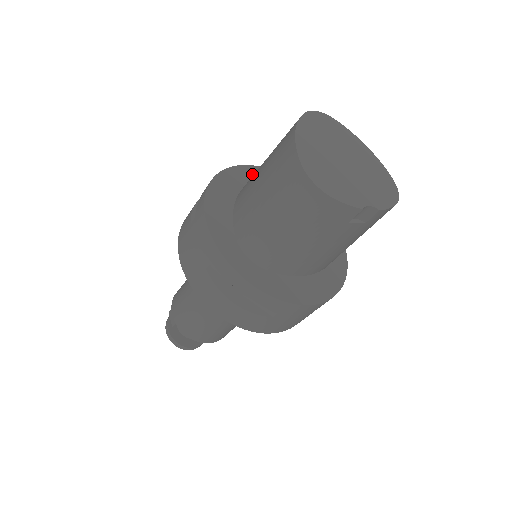
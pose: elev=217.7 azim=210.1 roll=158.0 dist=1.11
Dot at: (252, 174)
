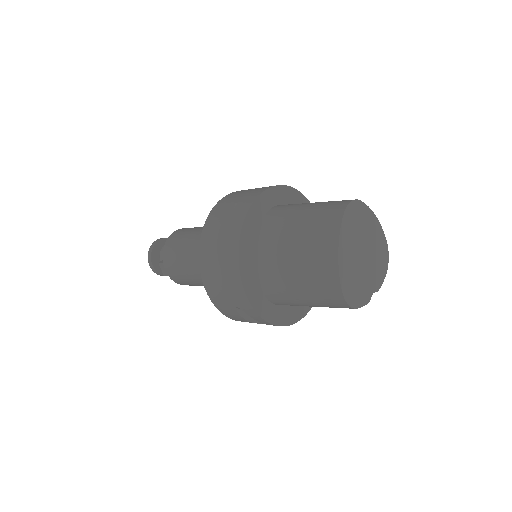
Dot at: (266, 202)
